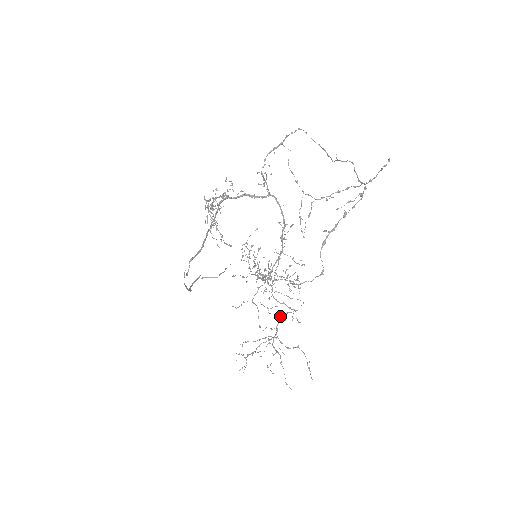
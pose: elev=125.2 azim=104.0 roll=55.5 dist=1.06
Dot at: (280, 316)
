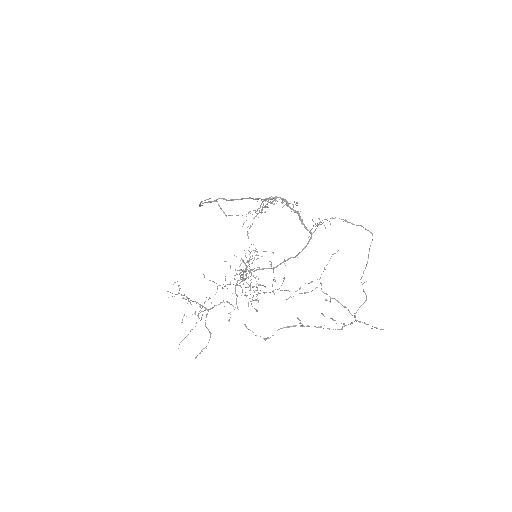
Dot at: occluded
